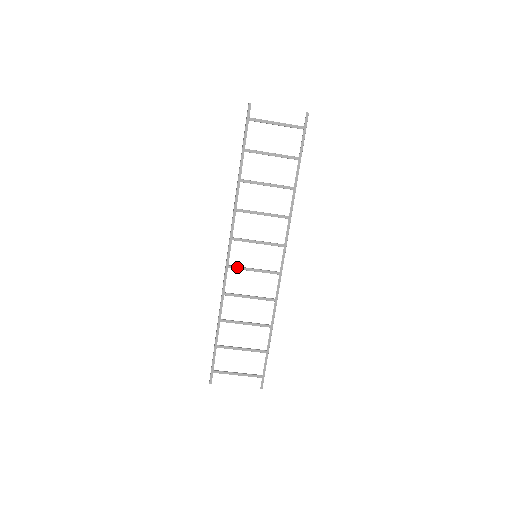
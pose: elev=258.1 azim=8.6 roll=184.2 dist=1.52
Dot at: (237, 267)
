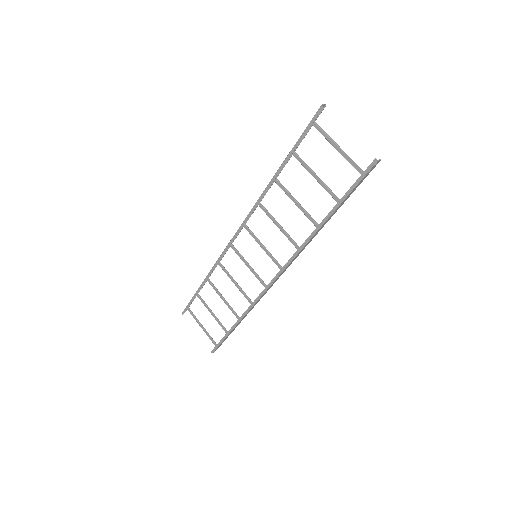
Dot at: (237, 251)
